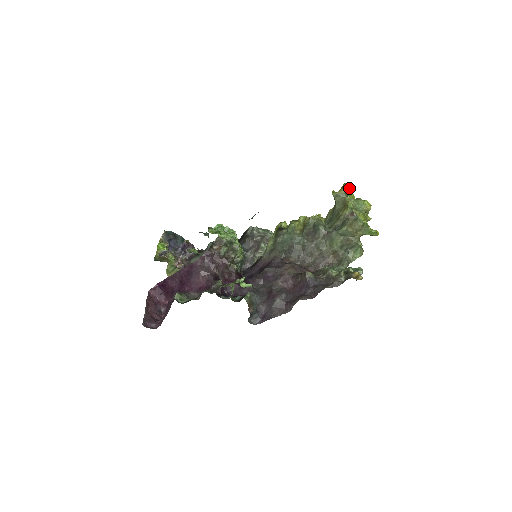
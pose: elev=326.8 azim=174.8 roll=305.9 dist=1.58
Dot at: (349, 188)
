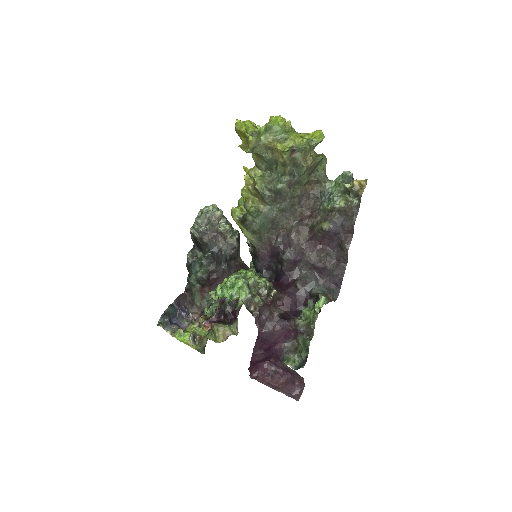
Dot at: (246, 127)
